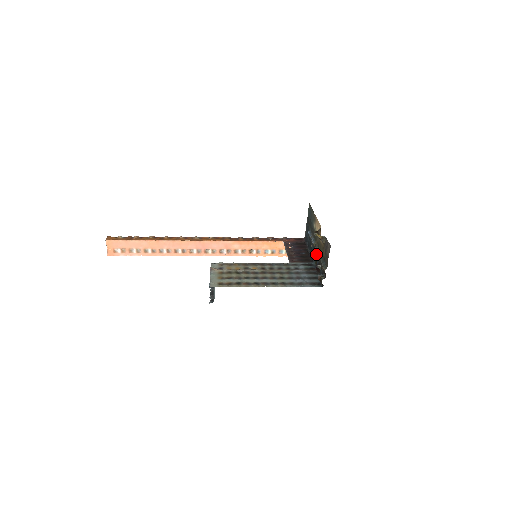
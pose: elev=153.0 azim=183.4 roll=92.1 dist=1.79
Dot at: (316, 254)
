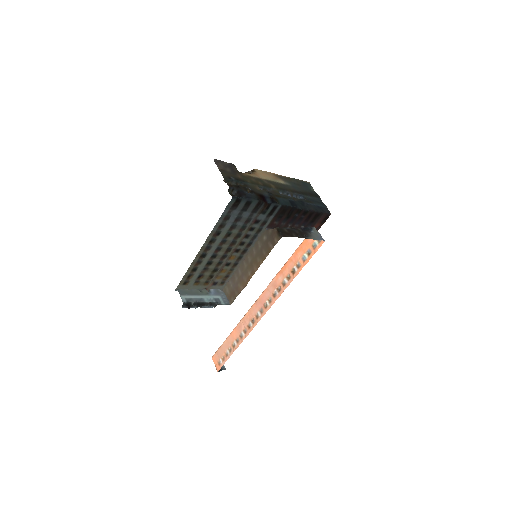
Dot at: (274, 195)
